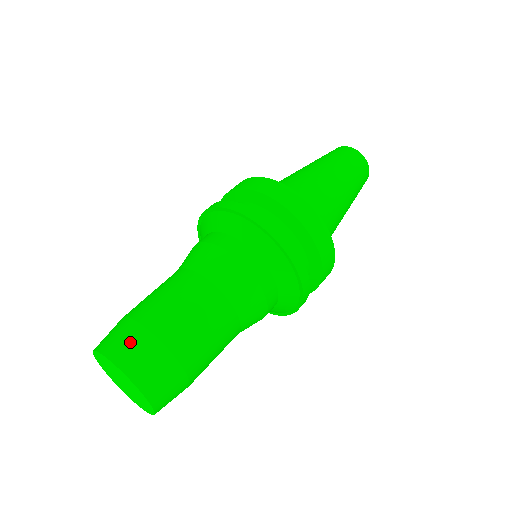
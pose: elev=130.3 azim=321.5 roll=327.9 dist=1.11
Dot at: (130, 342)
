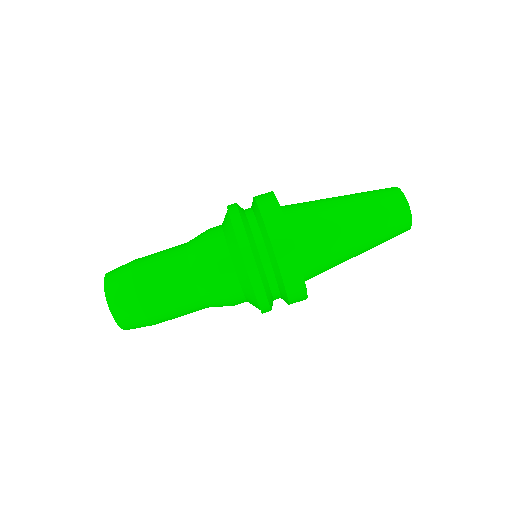
Dot at: (126, 305)
